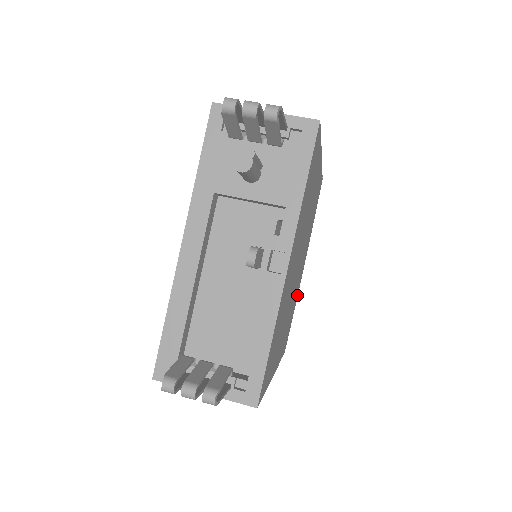
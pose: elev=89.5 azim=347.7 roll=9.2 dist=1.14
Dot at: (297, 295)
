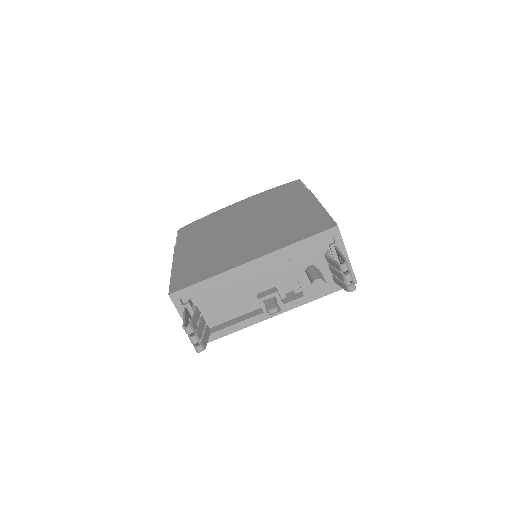
Dot at: occluded
